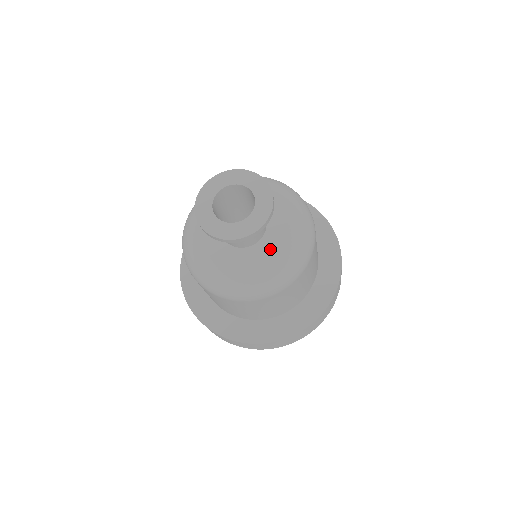
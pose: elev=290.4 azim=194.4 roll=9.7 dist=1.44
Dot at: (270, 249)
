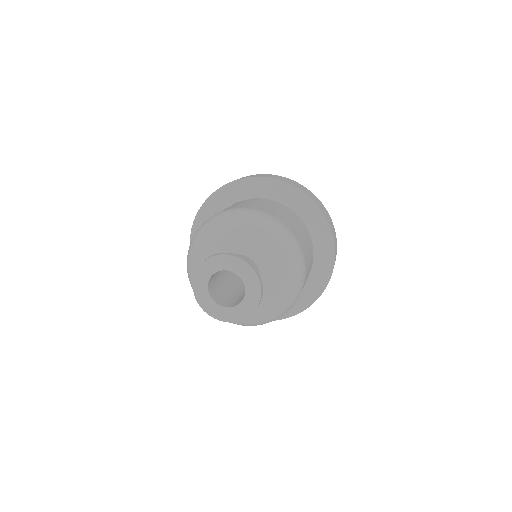
Dot at: (272, 282)
